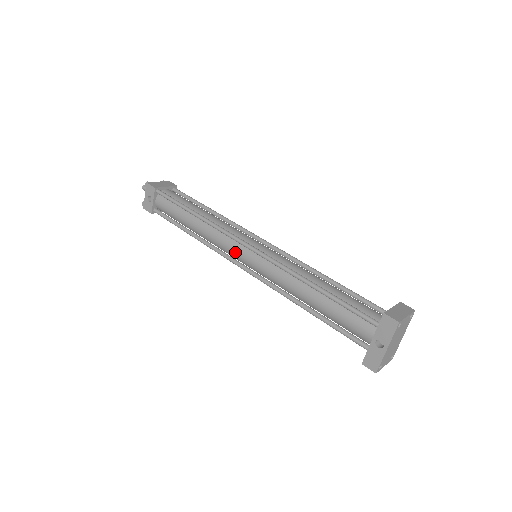
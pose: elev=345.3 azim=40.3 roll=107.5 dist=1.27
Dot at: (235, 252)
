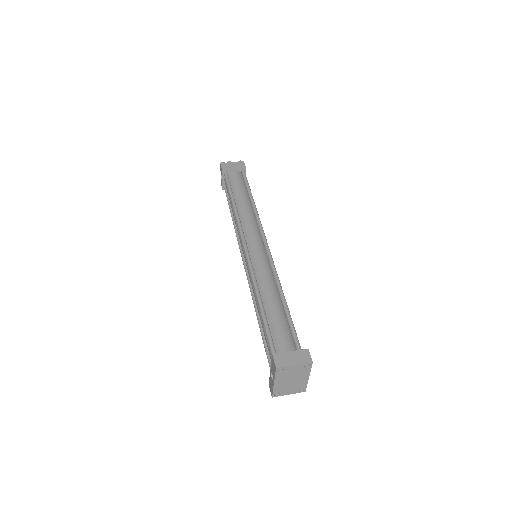
Dot at: (242, 248)
